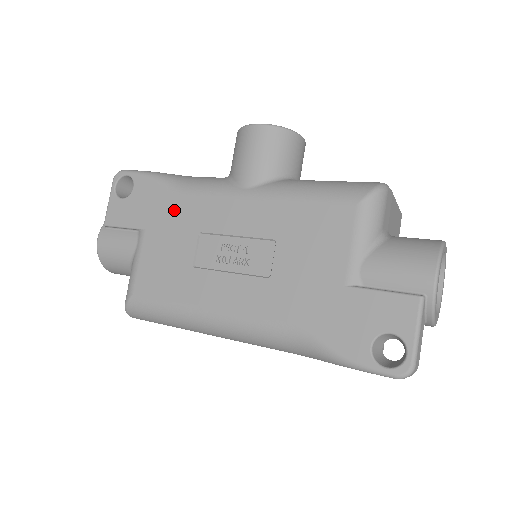
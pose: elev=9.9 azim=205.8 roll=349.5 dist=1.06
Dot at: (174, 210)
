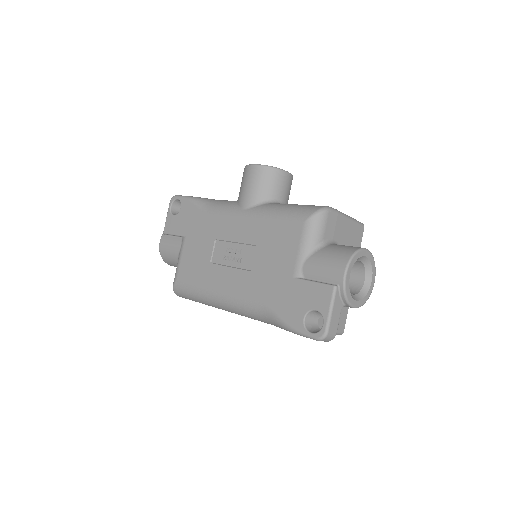
Dot at: (202, 224)
